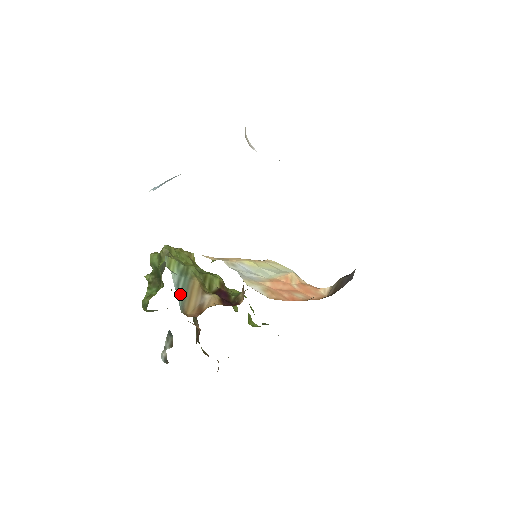
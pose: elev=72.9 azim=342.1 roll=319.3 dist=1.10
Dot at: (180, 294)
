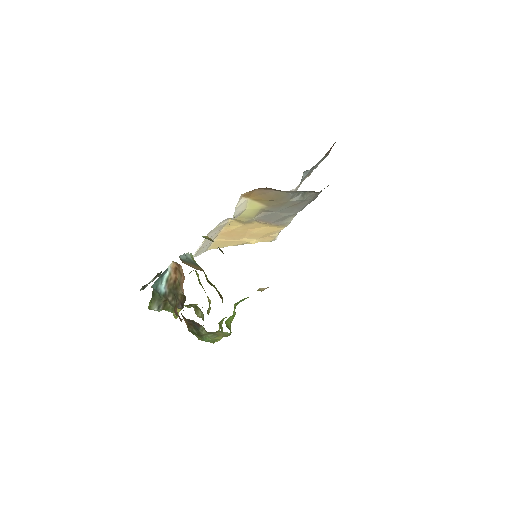
Dot at: (186, 260)
